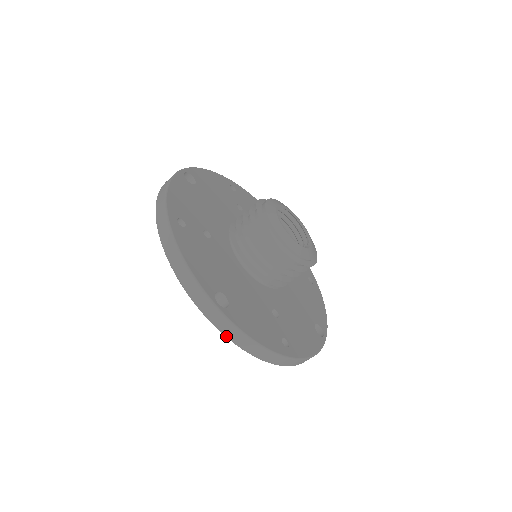
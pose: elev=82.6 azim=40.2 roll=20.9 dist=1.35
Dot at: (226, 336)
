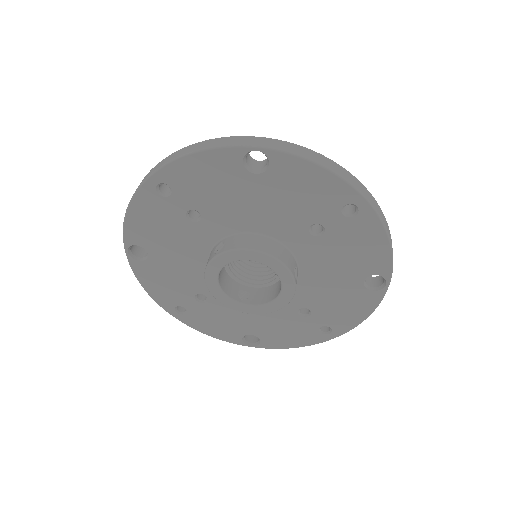
Dot at: (292, 153)
